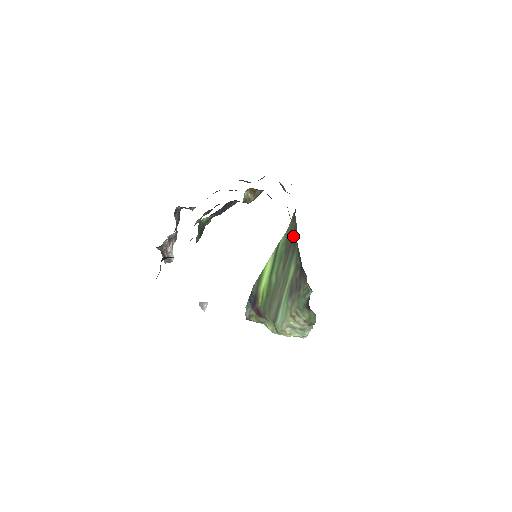
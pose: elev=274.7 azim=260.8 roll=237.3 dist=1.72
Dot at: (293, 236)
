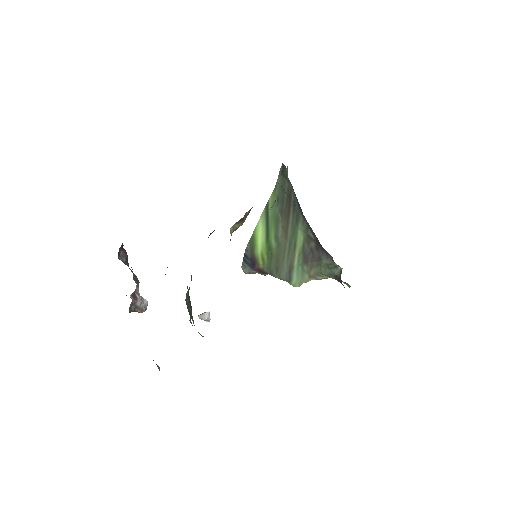
Dot at: (289, 198)
